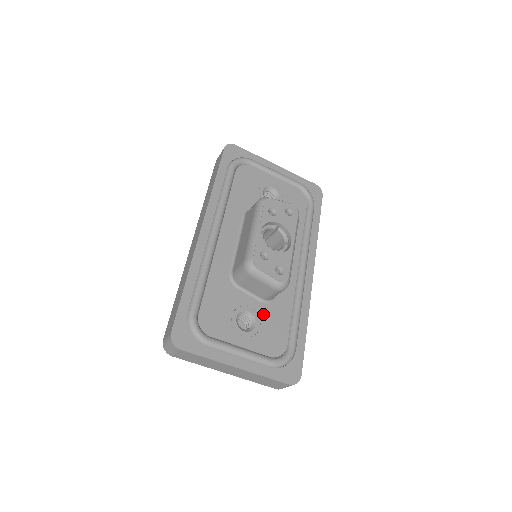
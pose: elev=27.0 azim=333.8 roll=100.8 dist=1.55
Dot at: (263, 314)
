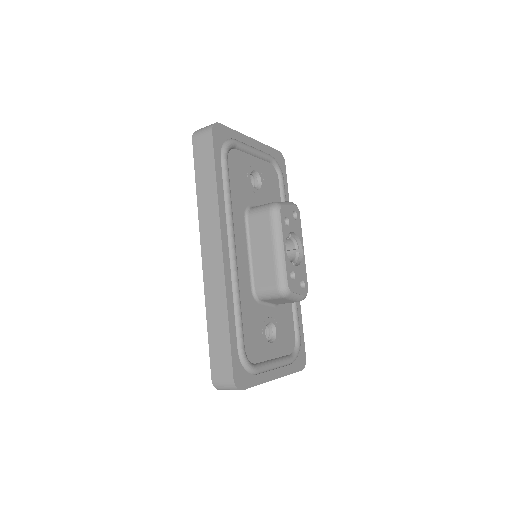
Dot at: (278, 318)
